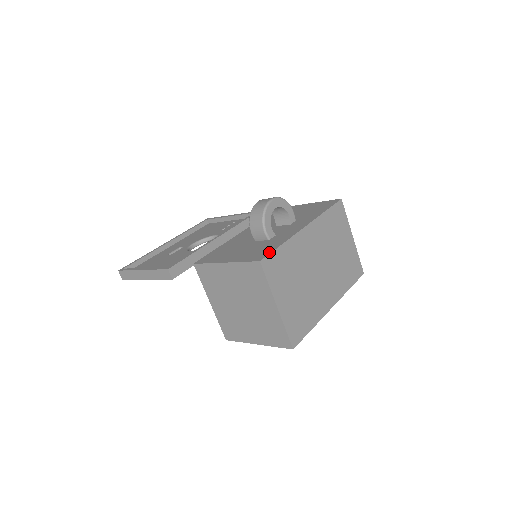
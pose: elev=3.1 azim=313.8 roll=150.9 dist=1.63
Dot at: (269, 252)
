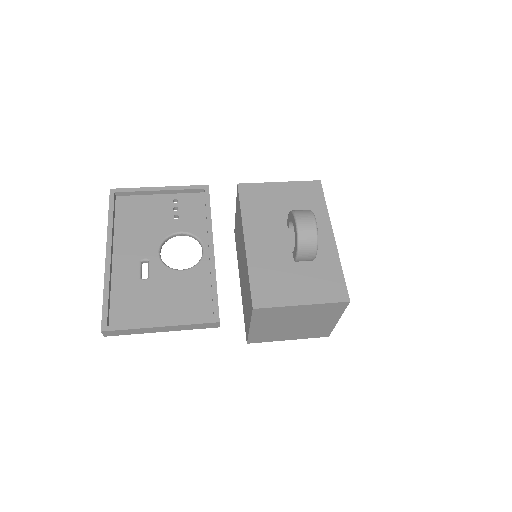
Dot at: (344, 285)
